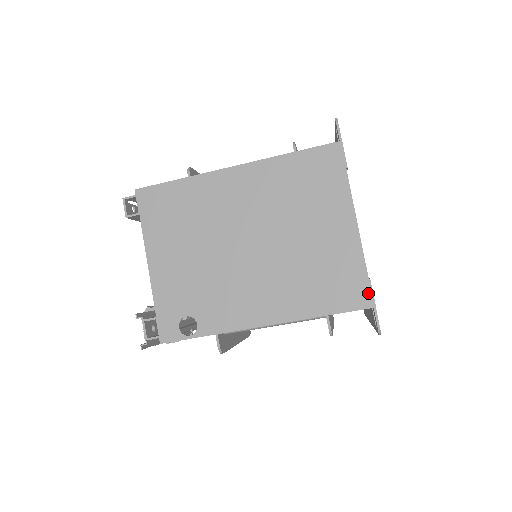
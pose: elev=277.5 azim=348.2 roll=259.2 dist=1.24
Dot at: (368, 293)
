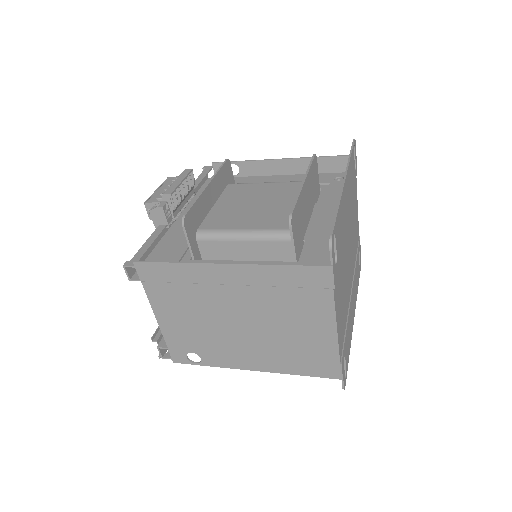
Dot at: (338, 371)
